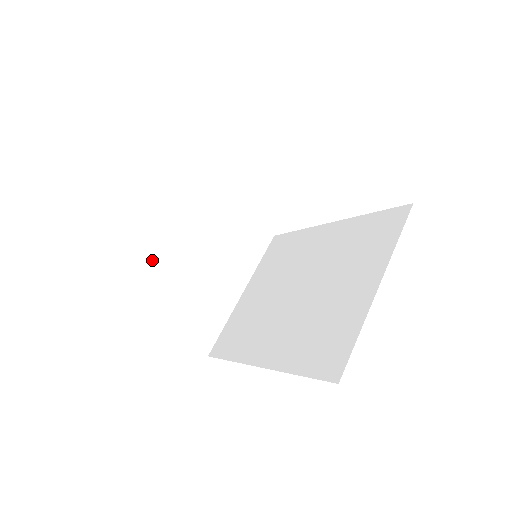
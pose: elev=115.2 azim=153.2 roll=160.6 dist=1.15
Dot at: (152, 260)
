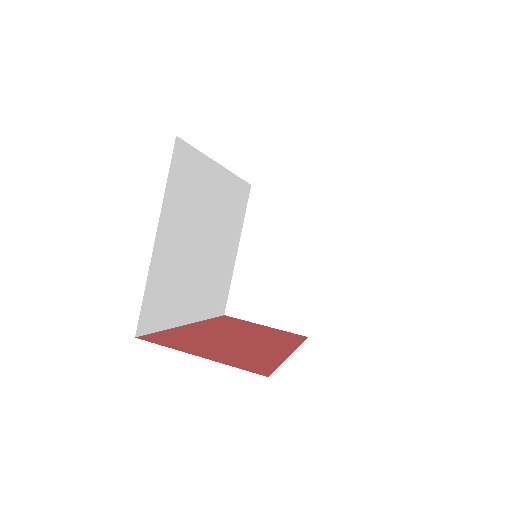
Dot at: (232, 274)
